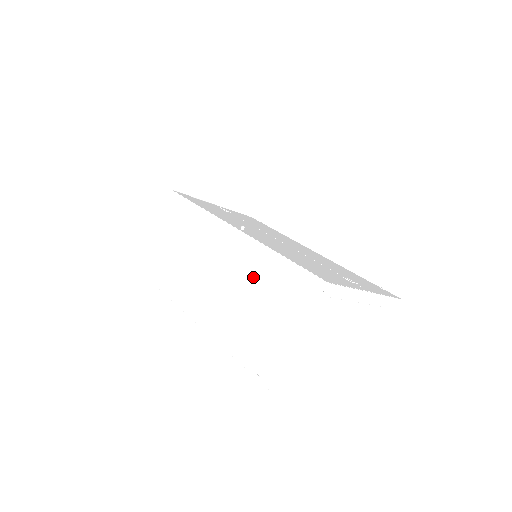
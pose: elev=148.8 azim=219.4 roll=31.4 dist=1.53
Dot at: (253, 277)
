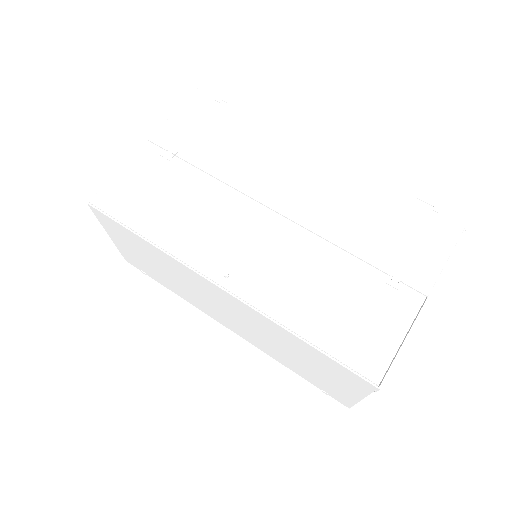
Dot at: (276, 337)
